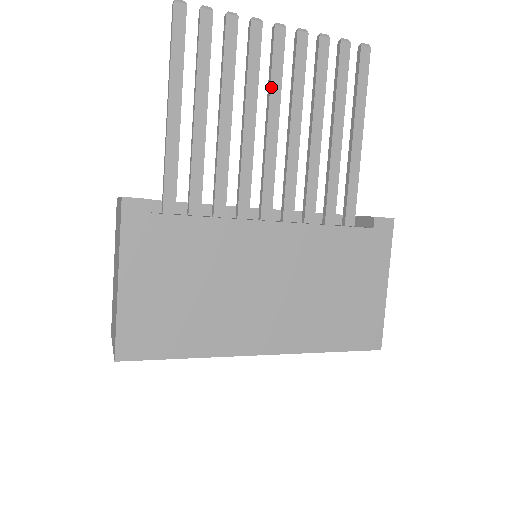
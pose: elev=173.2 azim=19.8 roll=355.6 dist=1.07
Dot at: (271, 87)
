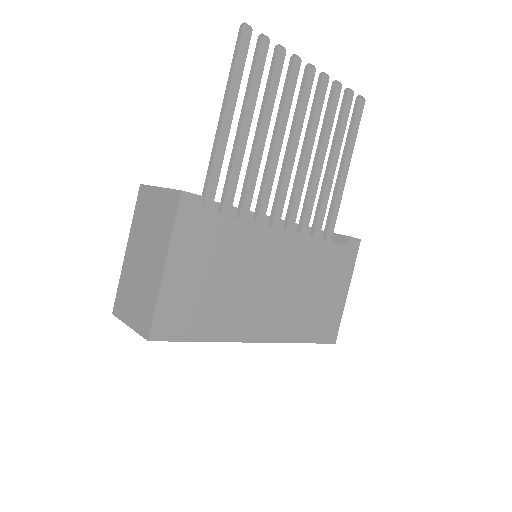
Dot at: (298, 116)
